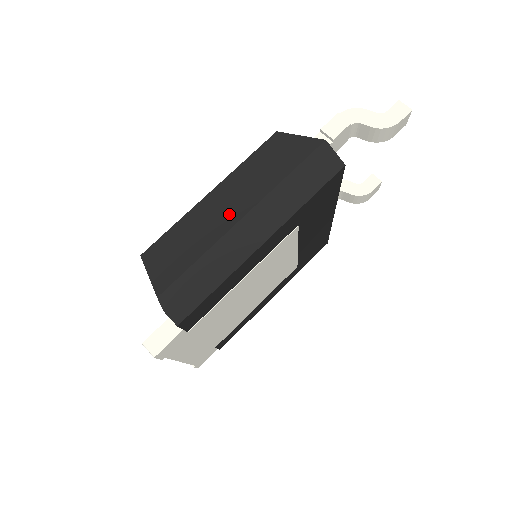
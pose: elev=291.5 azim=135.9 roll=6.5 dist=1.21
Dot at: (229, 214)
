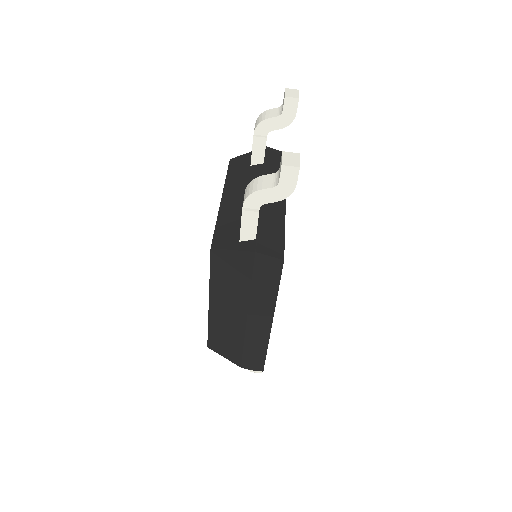
Dot at: (236, 318)
